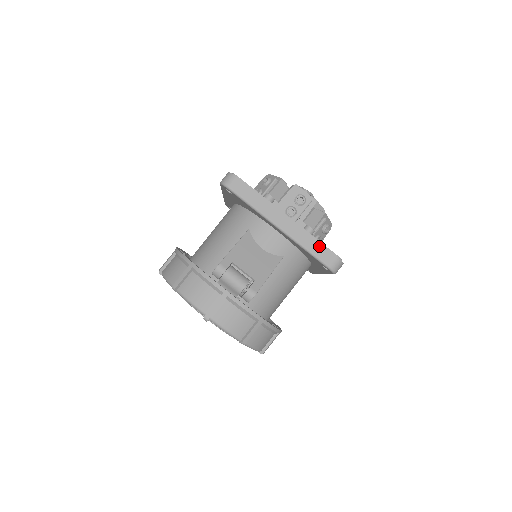
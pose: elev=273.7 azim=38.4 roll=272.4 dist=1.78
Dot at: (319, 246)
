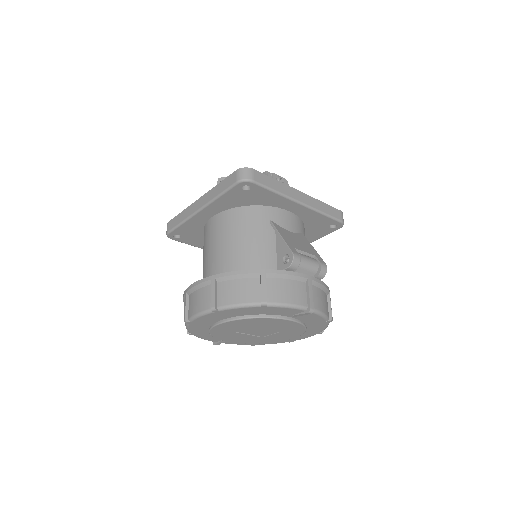
Dot at: (329, 207)
